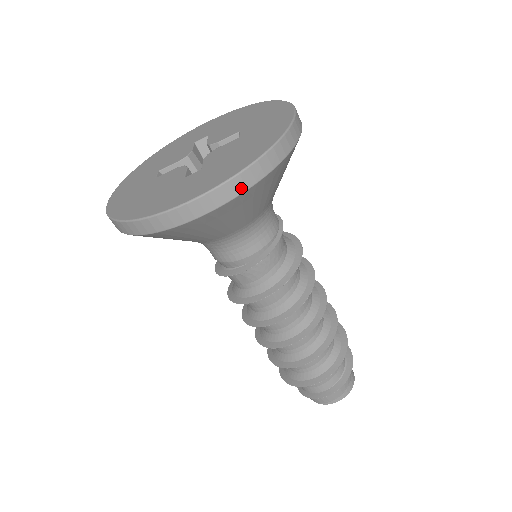
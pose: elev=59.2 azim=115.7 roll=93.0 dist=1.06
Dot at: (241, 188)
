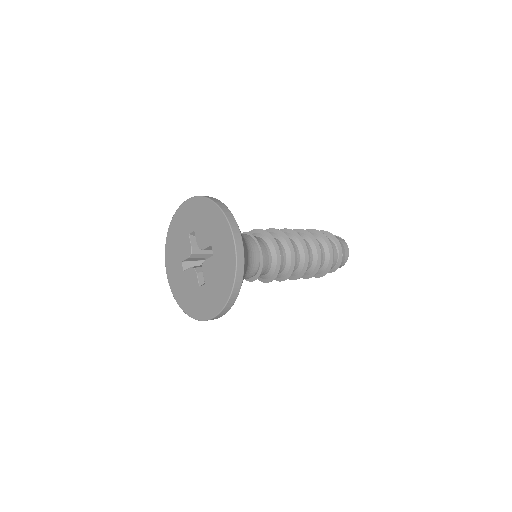
Dot at: (229, 308)
